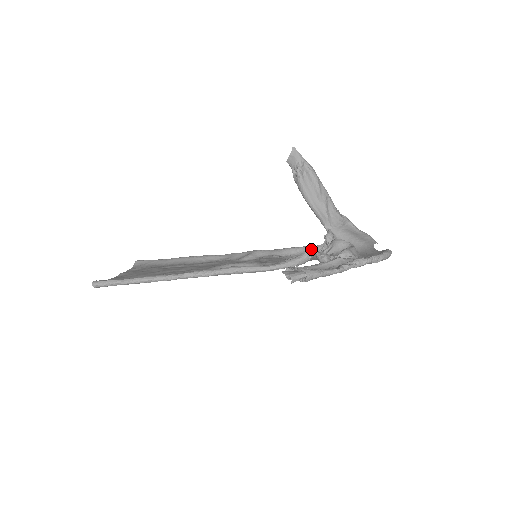
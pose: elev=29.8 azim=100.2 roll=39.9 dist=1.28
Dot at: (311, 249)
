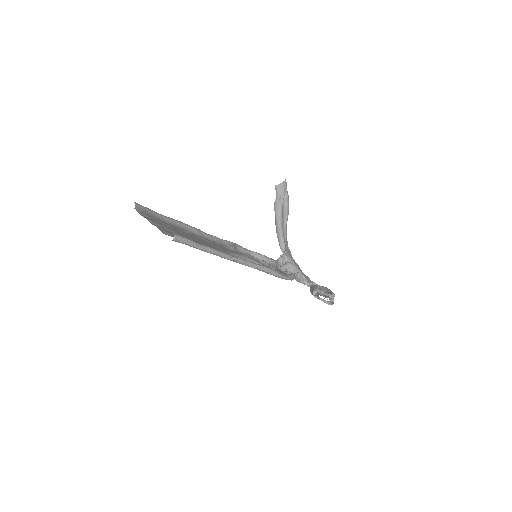
Dot at: (274, 262)
